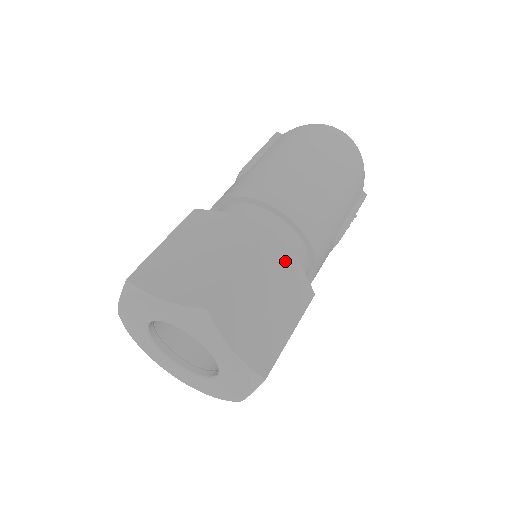
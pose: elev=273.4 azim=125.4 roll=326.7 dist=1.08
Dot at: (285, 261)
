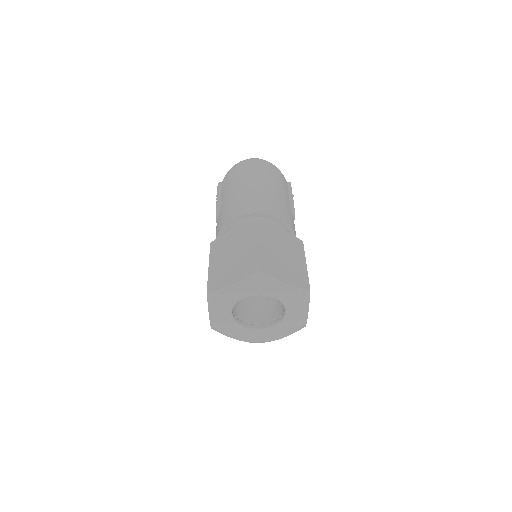
Dot at: (276, 233)
